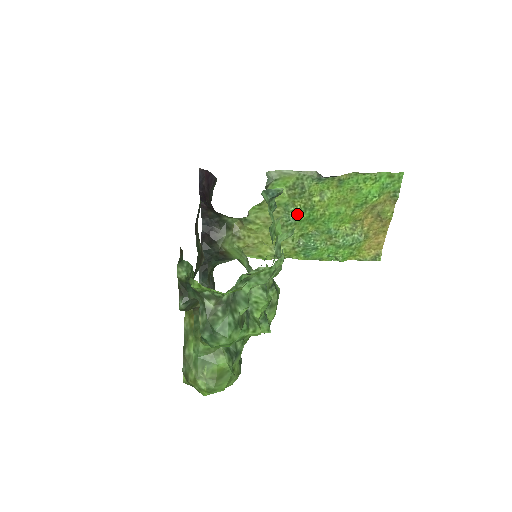
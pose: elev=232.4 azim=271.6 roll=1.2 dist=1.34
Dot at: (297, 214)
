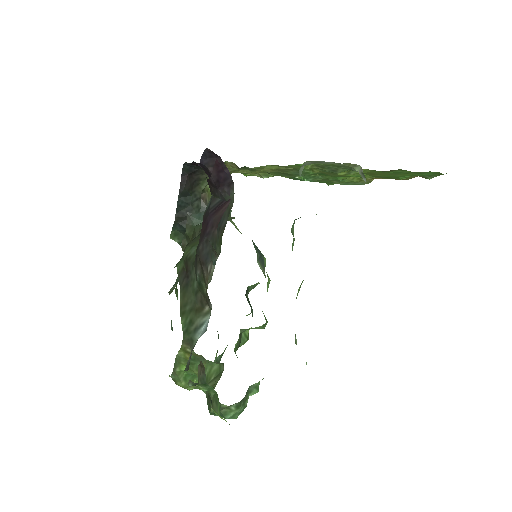
Dot at: (310, 174)
